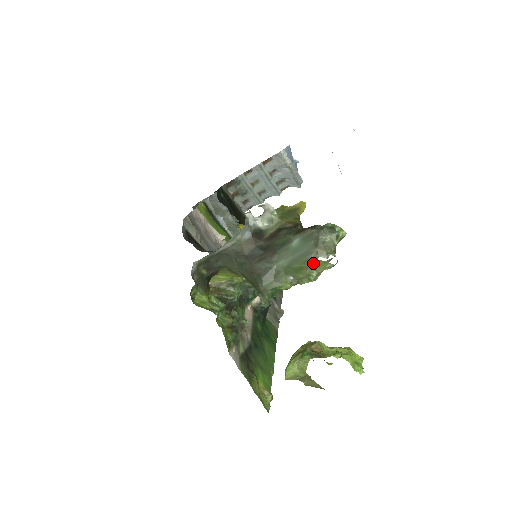
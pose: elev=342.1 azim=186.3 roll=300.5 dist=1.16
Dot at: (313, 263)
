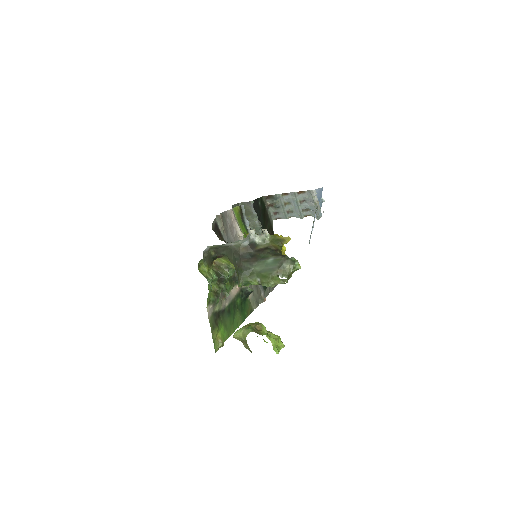
Dot at: (273, 277)
